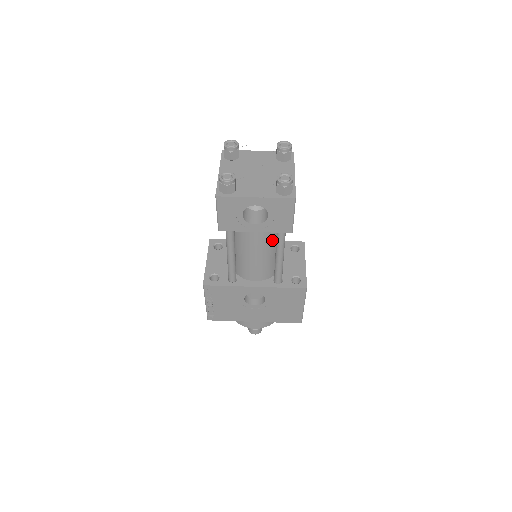
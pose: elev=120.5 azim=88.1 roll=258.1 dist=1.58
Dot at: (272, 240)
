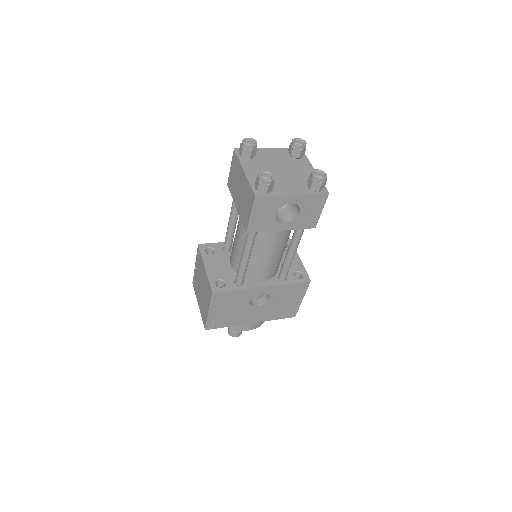
Dot at: (287, 237)
